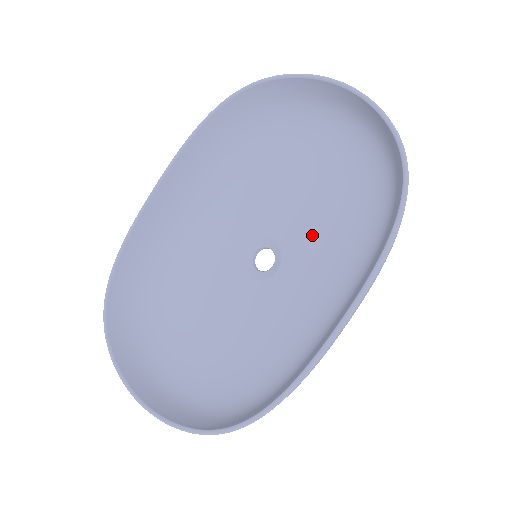
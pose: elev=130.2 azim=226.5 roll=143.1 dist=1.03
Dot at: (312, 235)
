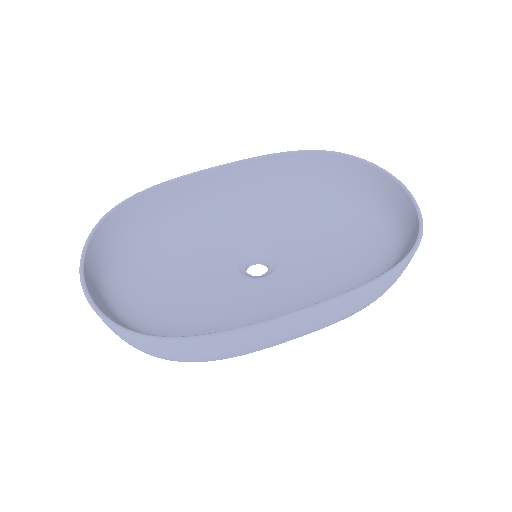
Dot at: (309, 269)
